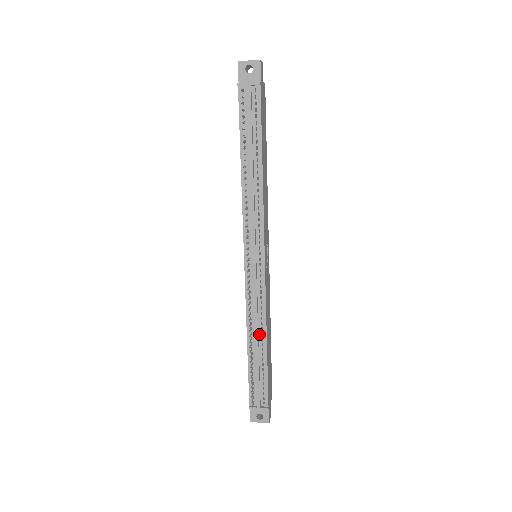
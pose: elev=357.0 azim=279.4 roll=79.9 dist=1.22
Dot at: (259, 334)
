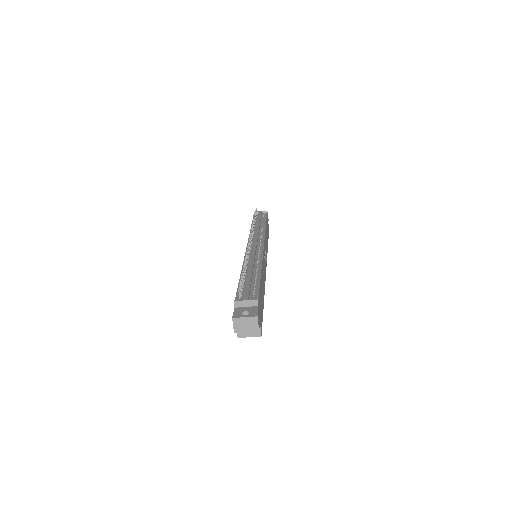
Dot at: (254, 268)
